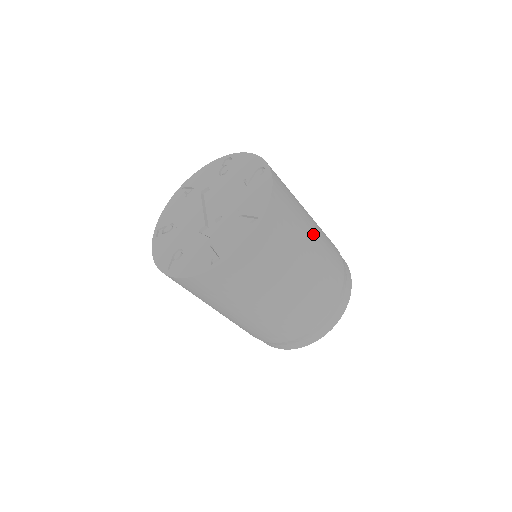
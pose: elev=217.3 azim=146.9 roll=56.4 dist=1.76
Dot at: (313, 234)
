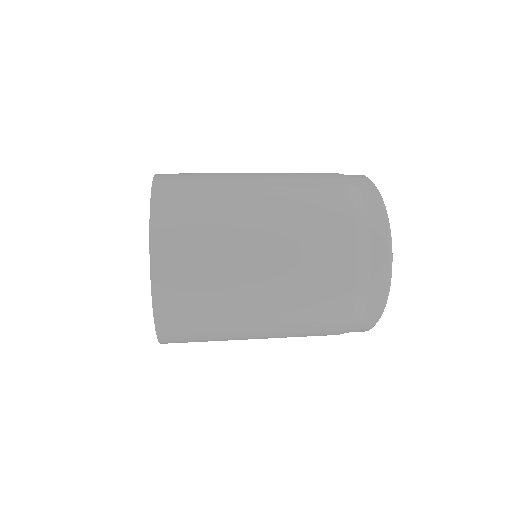
Dot at: (259, 248)
